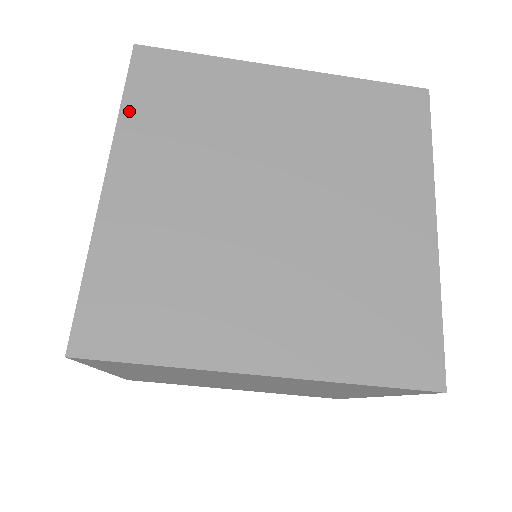
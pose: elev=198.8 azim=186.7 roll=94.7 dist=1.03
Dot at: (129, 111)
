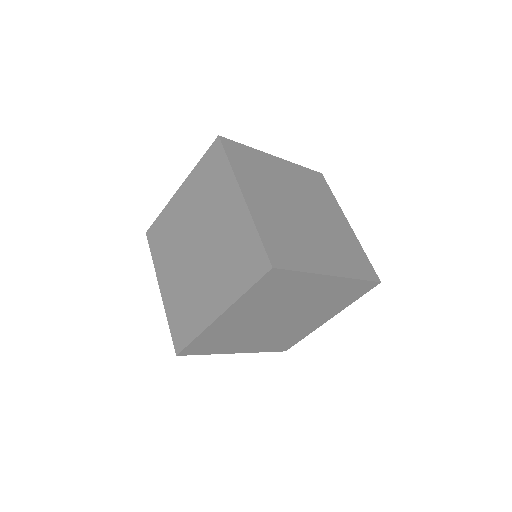
Dot at: (154, 258)
